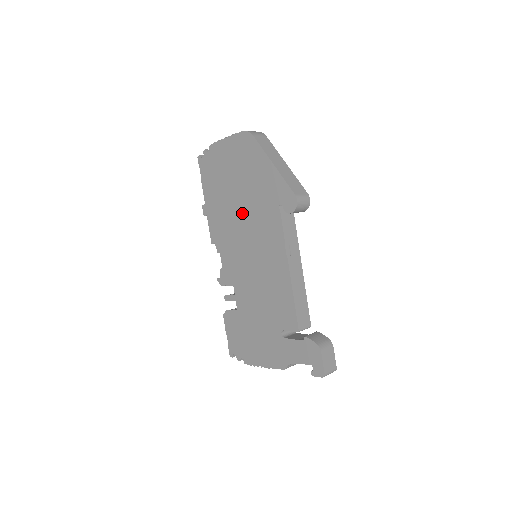
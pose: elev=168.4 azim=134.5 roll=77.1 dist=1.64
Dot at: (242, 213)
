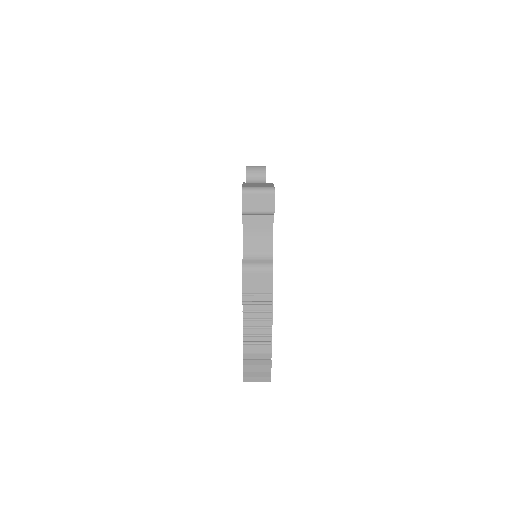
Dot at: occluded
